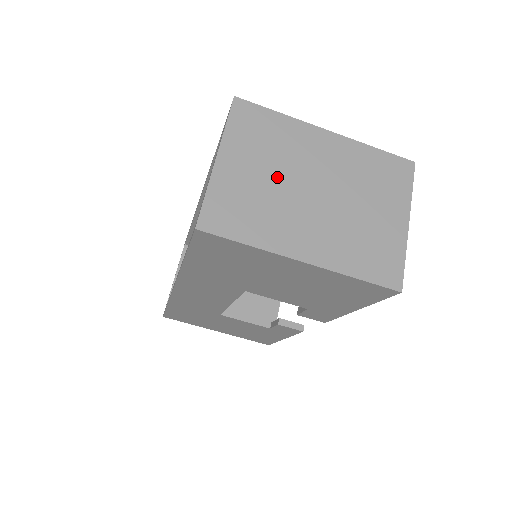
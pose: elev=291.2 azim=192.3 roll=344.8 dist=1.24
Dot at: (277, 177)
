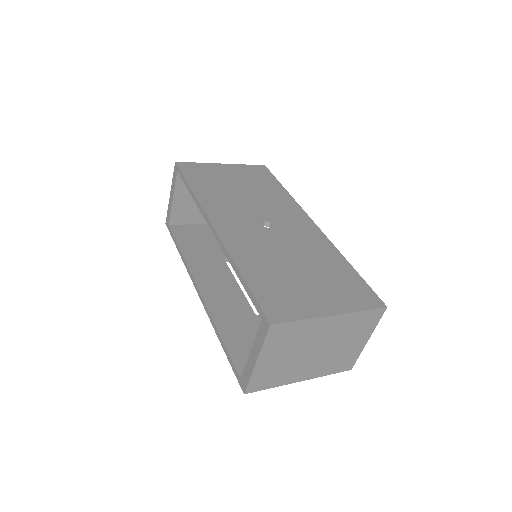
Dot at: (293, 354)
